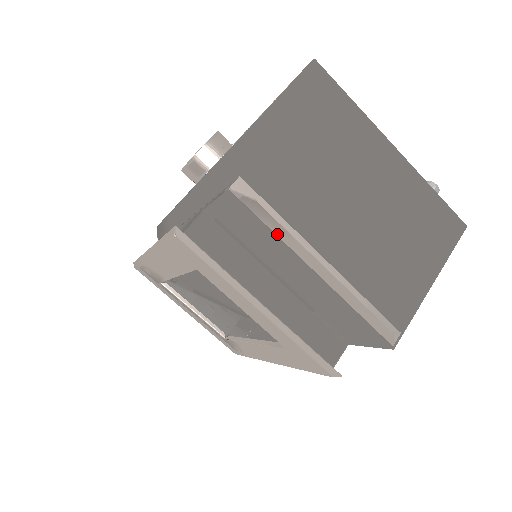
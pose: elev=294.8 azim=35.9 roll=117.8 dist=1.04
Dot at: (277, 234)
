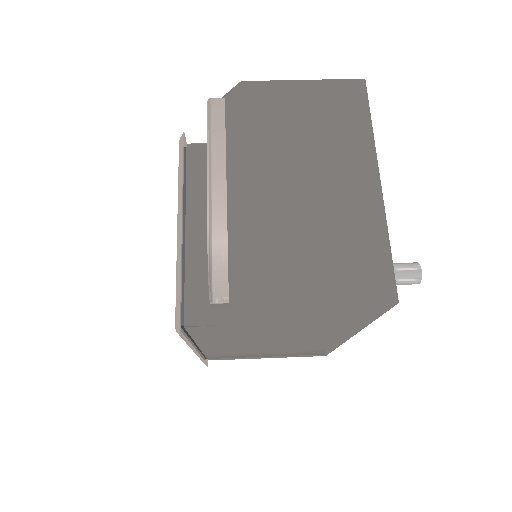
Dot at: (209, 144)
